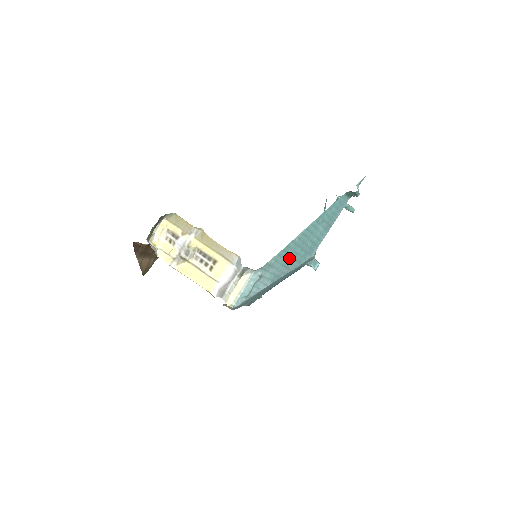
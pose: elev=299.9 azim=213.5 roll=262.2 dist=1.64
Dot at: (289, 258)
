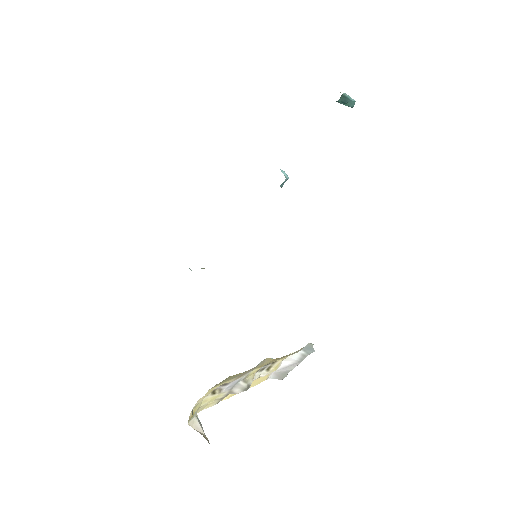
Dot at: occluded
